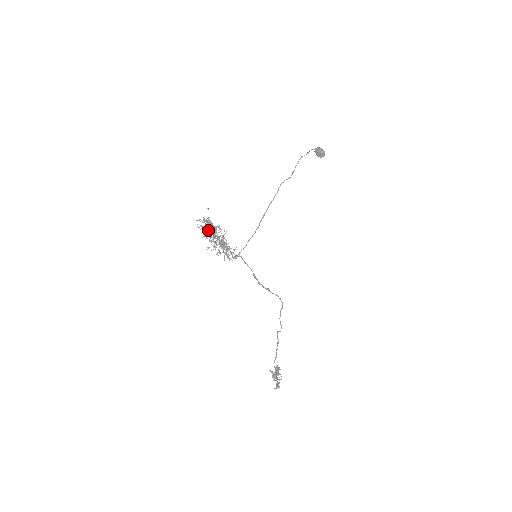
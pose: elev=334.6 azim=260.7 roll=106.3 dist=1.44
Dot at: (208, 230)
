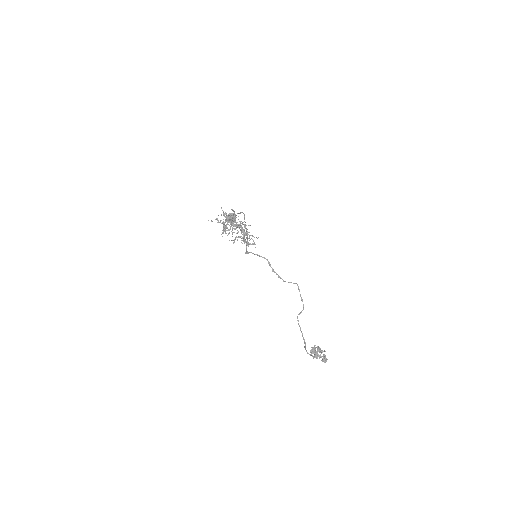
Dot at: (225, 227)
